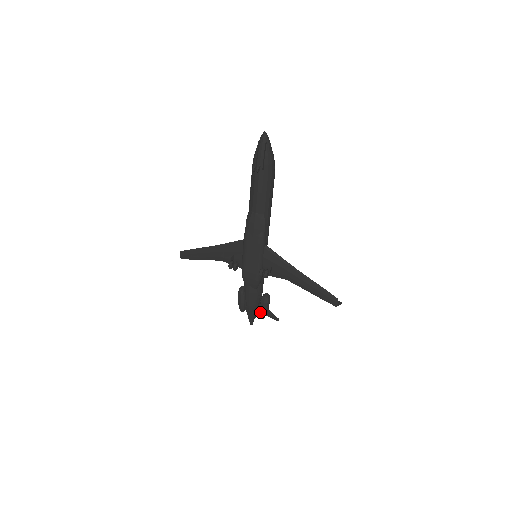
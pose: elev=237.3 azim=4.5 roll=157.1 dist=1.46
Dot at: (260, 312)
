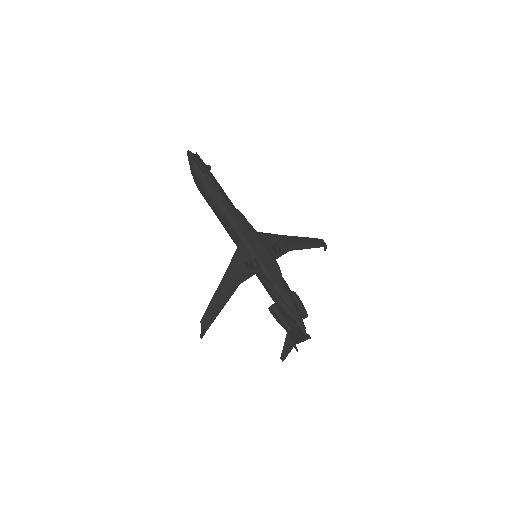
Dot at: (301, 310)
